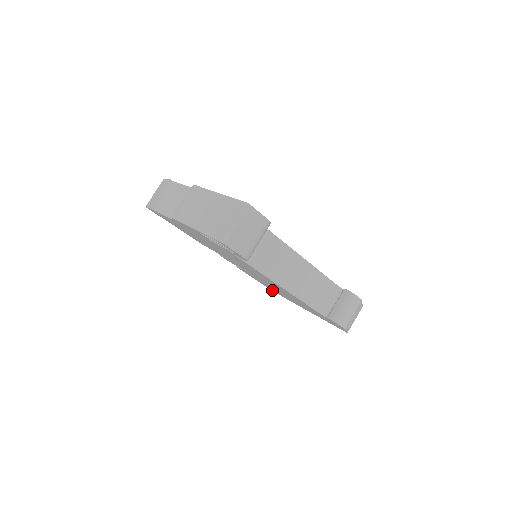
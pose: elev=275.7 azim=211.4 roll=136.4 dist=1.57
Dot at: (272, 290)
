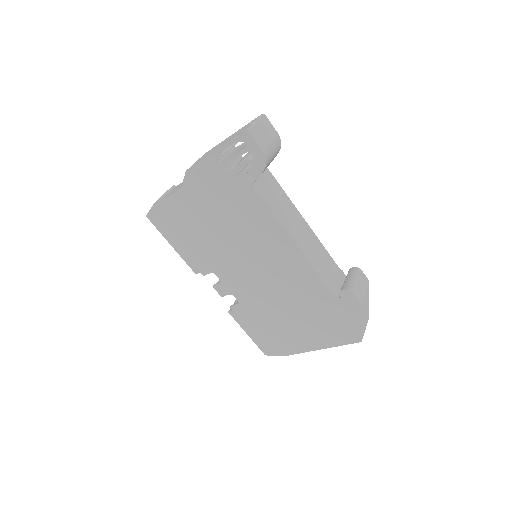
Dot at: (266, 350)
